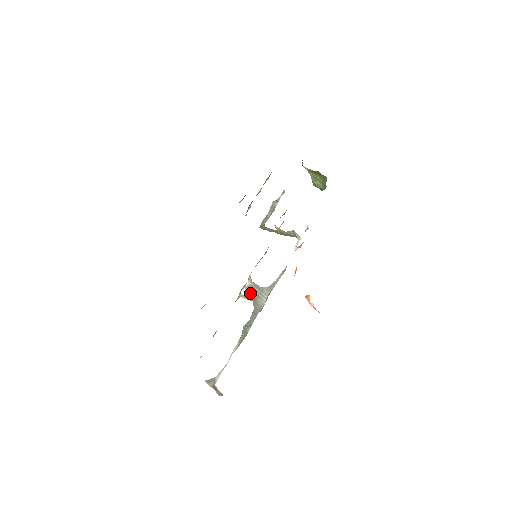
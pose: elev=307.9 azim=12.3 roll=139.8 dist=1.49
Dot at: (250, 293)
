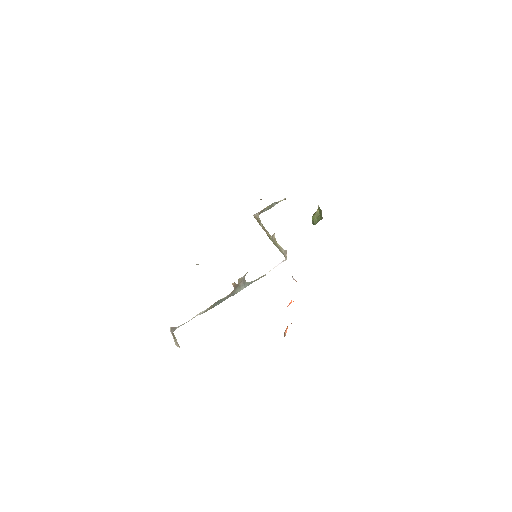
Dot at: (238, 283)
